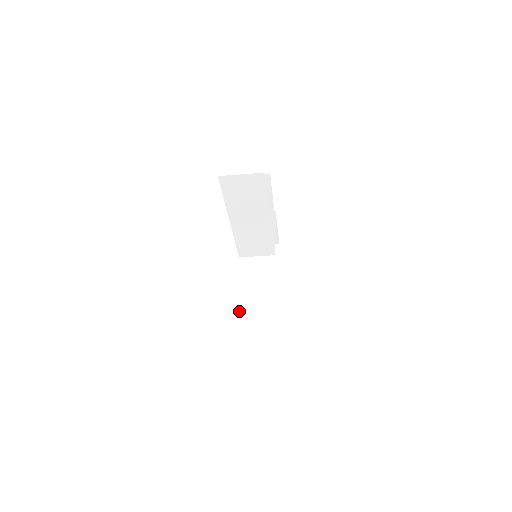
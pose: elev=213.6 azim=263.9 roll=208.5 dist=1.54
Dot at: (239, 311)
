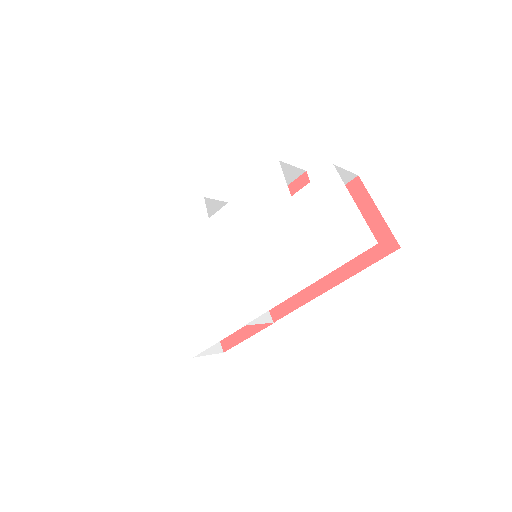
Dot at: (244, 321)
